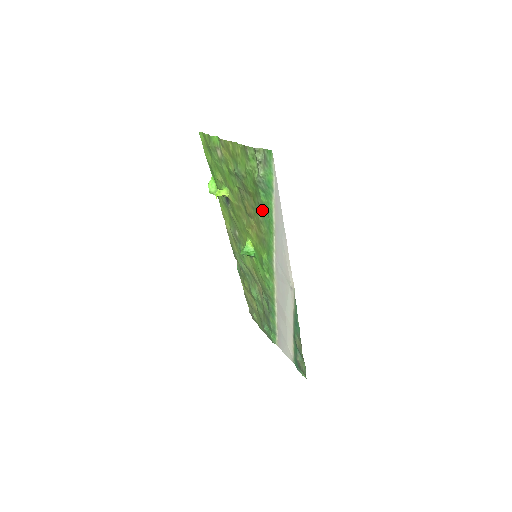
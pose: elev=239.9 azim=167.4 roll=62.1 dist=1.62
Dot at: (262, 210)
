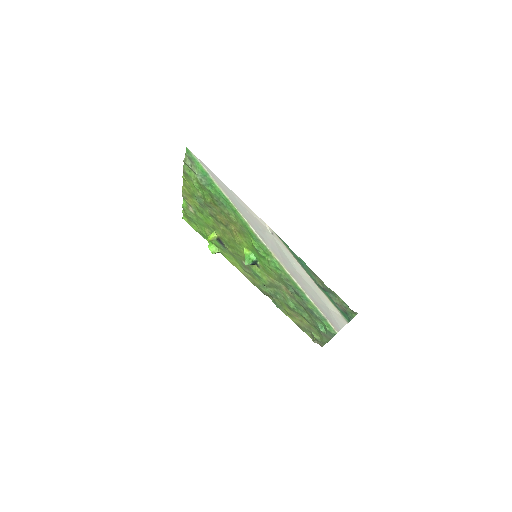
Dot at: (220, 202)
